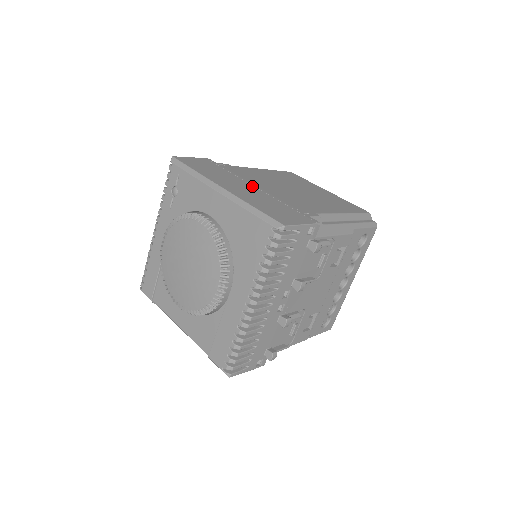
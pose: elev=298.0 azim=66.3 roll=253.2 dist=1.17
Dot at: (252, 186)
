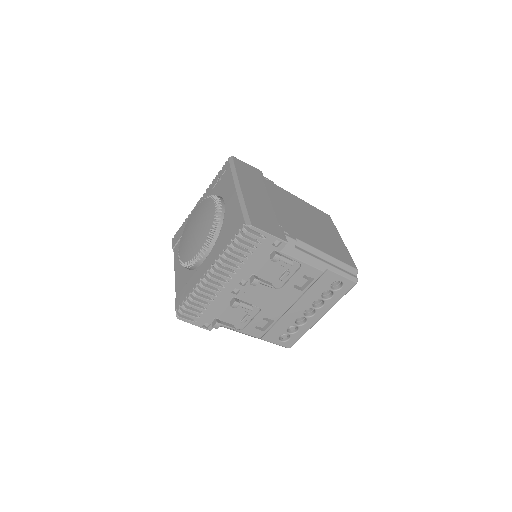
Dot at: (268, 199)
